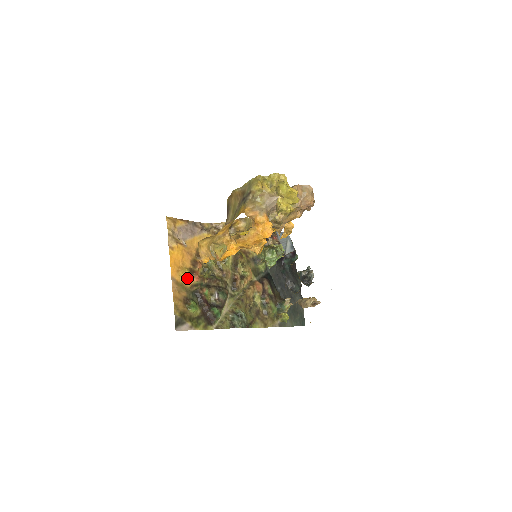
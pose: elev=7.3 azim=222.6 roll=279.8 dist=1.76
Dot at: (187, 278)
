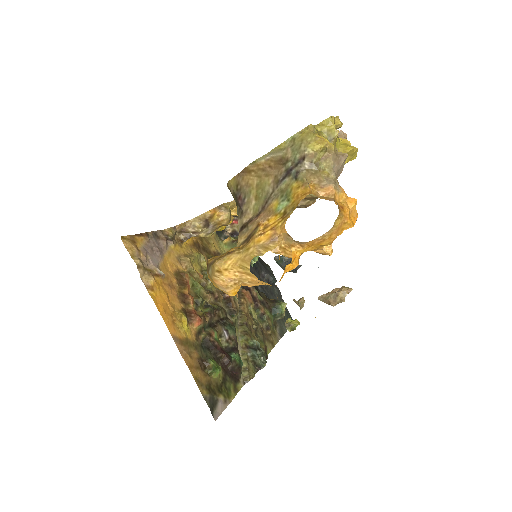
Dot at: (187, 327)
